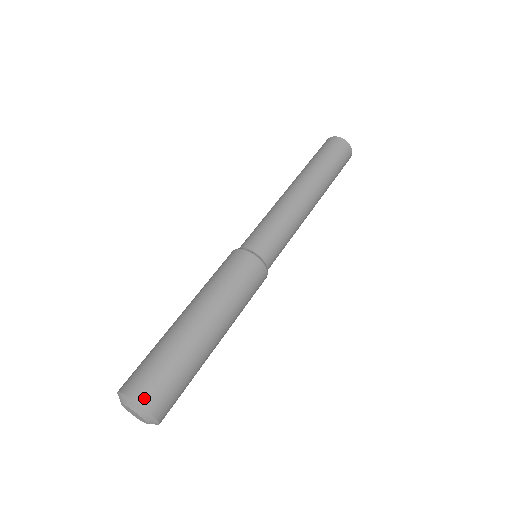
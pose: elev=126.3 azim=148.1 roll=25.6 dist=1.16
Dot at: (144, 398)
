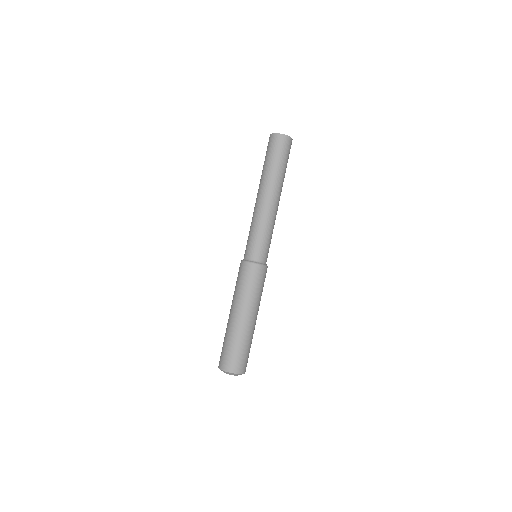
Dot at: (224, 367)
